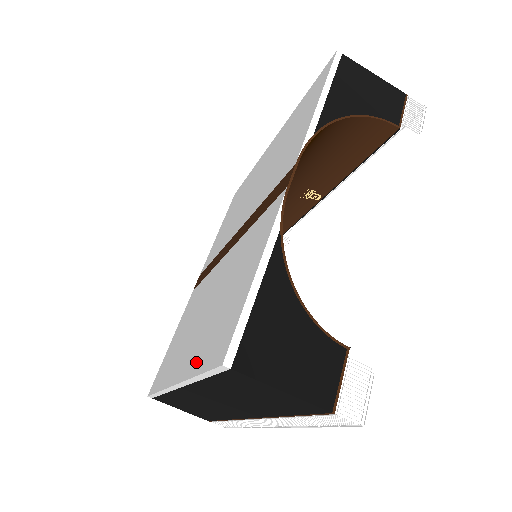
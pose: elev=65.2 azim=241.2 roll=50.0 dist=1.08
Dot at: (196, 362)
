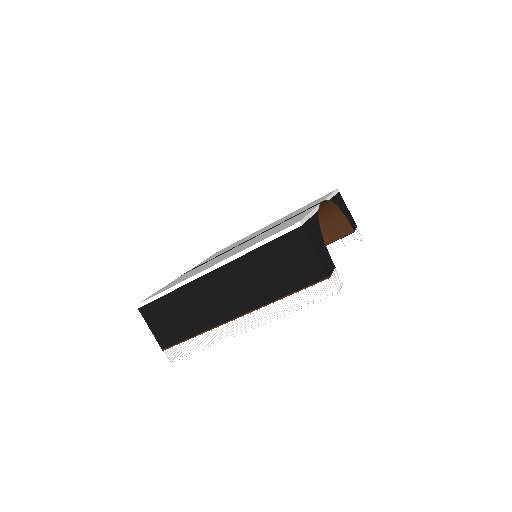
Dot at: (250, 245)
